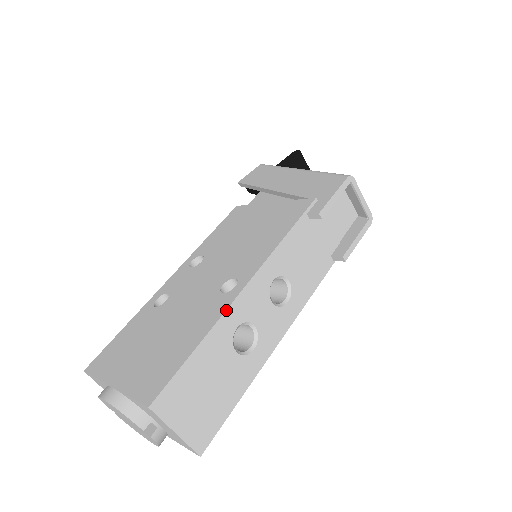
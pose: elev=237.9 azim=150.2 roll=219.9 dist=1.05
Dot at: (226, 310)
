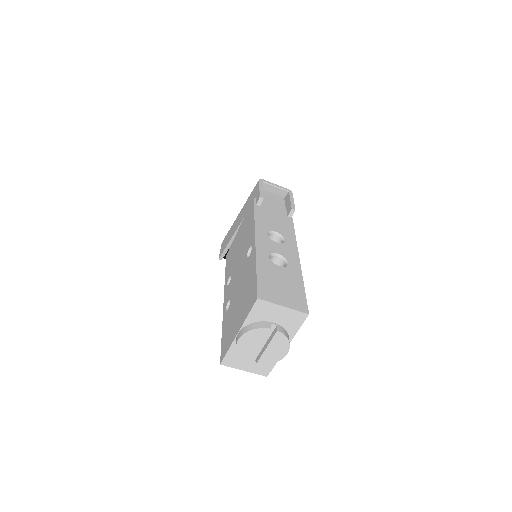
Dot at: (256, 251)
